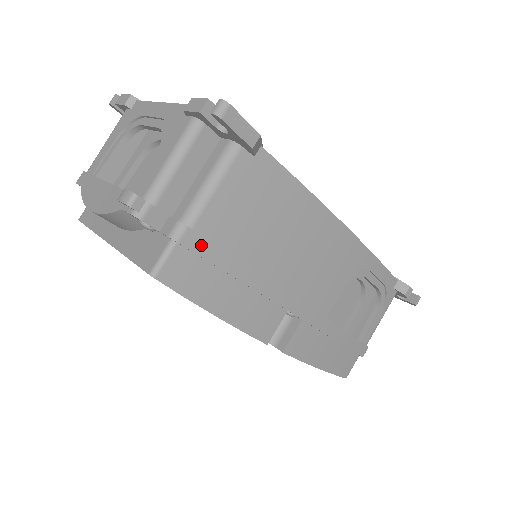
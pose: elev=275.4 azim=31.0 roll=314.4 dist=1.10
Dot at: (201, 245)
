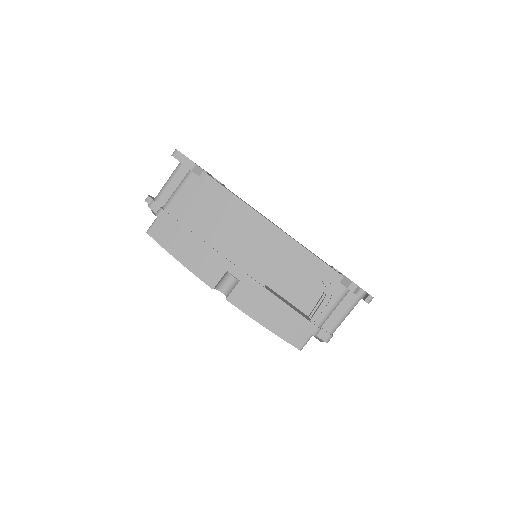
Dot at: (169, 219)
